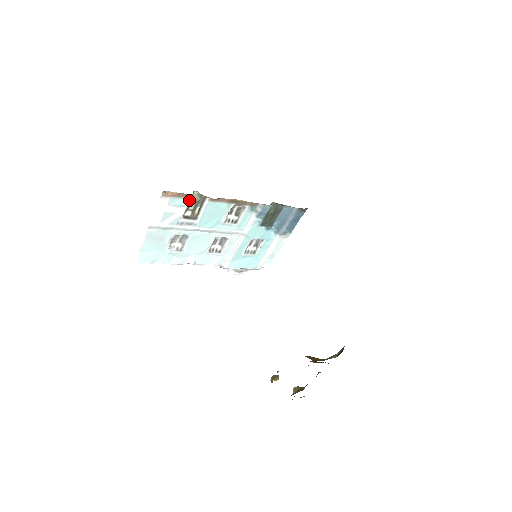
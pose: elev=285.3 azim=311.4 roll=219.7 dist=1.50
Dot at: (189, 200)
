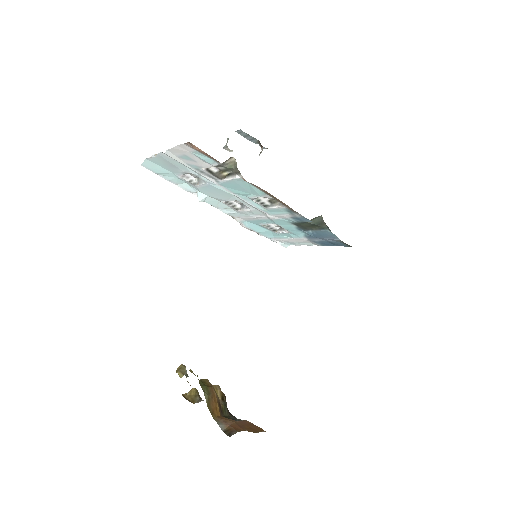
Dot at: (219, 163)
